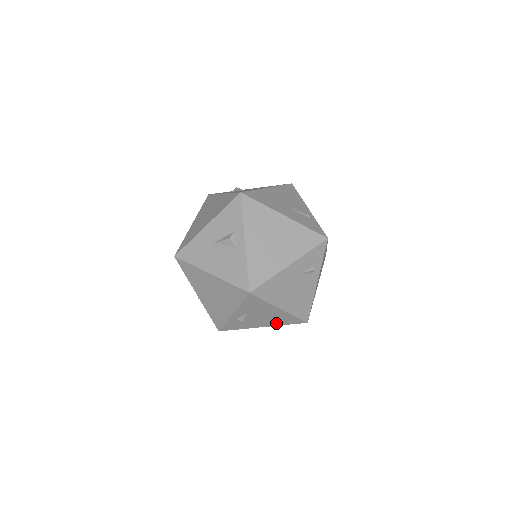
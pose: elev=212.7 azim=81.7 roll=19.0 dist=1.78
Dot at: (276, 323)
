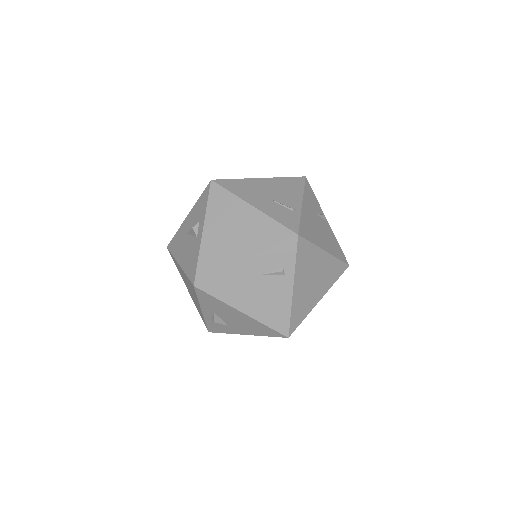
Dot at: (255, 332)
